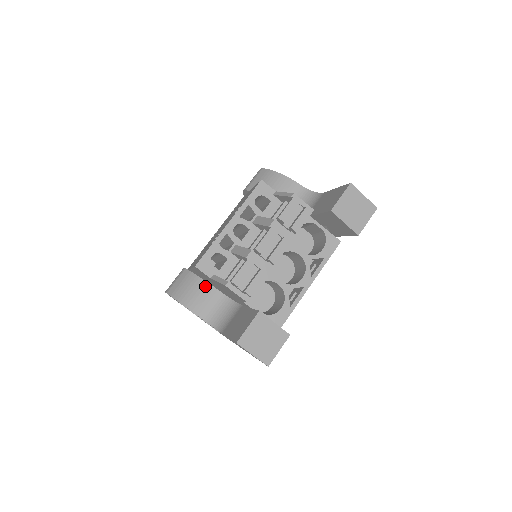
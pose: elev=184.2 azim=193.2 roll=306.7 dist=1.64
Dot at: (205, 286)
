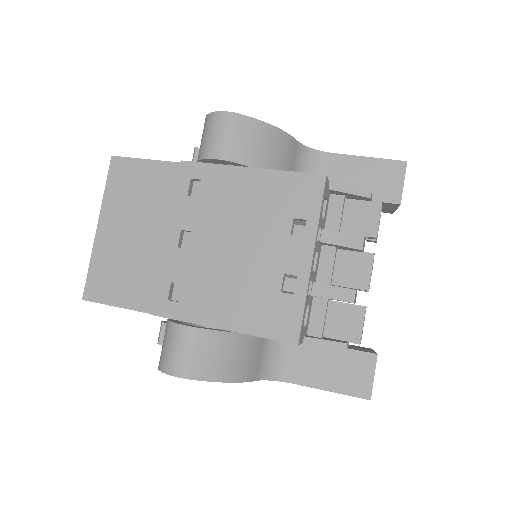
Dot at: (248, 341)
